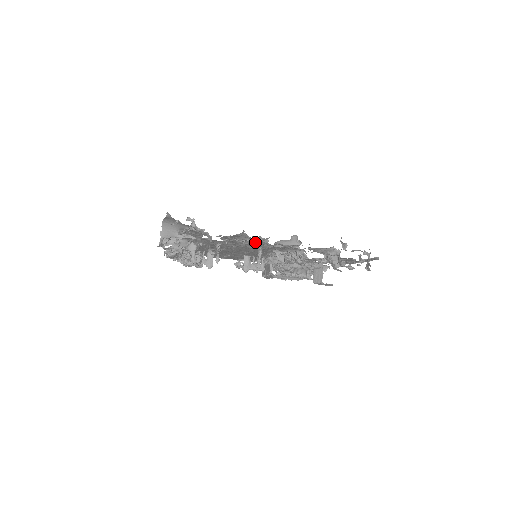
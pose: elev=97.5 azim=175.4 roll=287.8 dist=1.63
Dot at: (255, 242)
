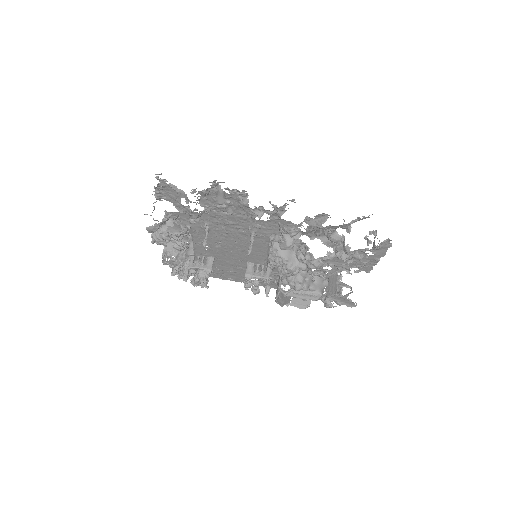
Dot at: (239, 211)
